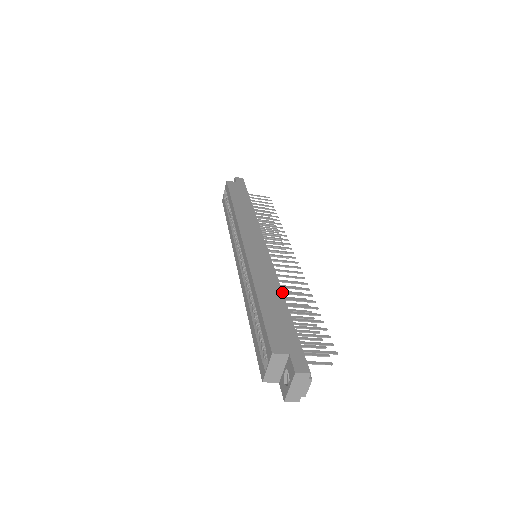
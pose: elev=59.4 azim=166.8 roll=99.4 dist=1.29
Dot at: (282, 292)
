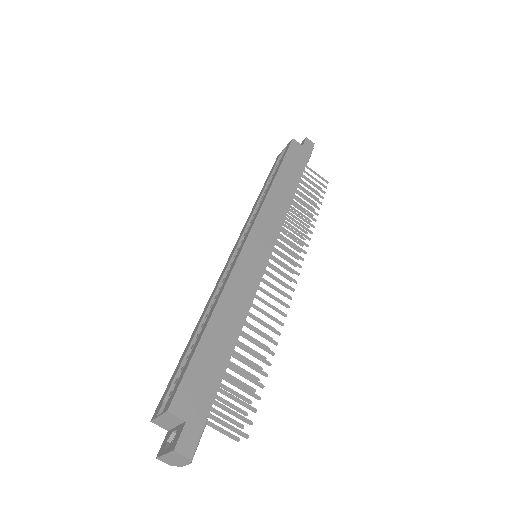
Dot at: (241, 329)
